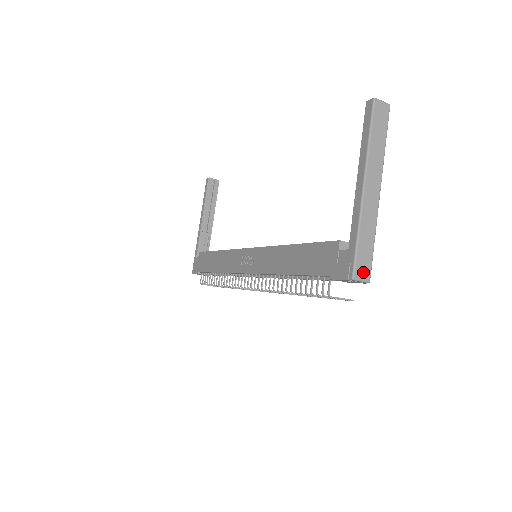
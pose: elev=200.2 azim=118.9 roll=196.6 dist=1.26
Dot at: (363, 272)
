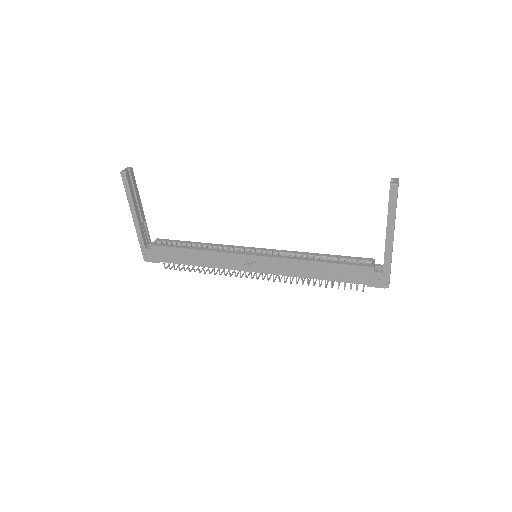
Dot at: occluded
